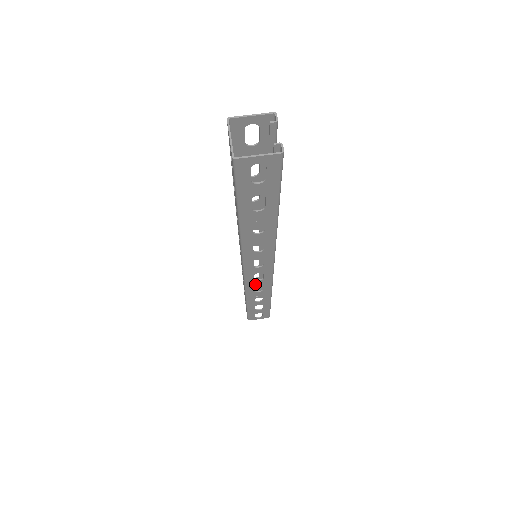
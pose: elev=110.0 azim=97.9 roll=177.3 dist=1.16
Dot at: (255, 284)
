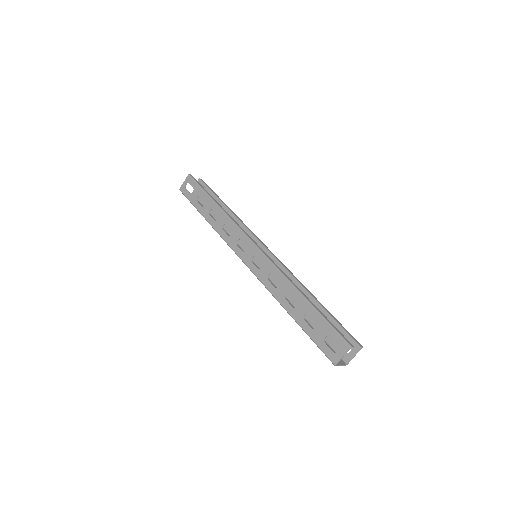
Dot at: occluded
